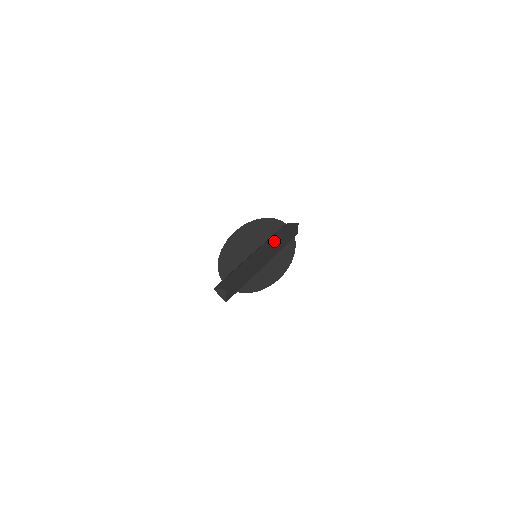
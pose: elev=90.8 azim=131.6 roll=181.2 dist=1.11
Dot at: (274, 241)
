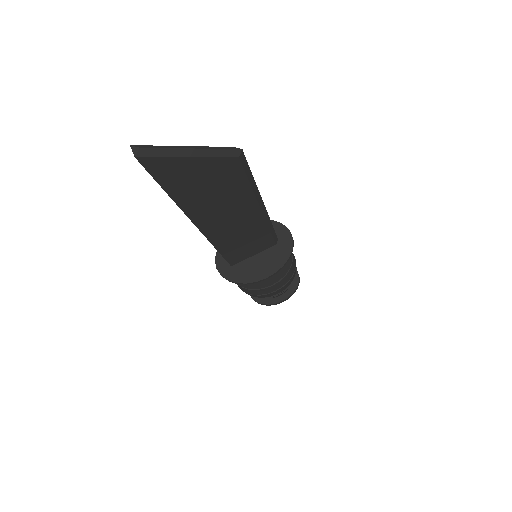
Dot at: (209, 147)
